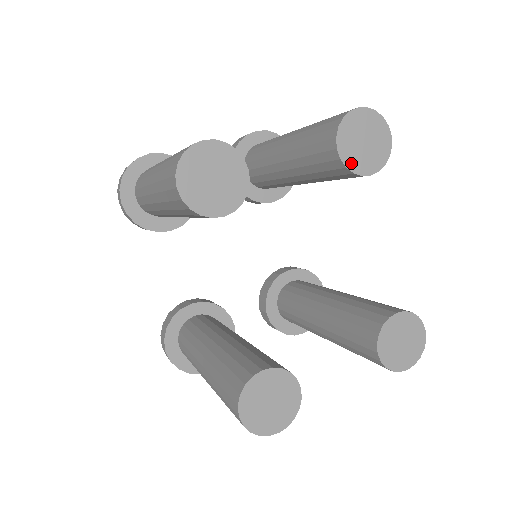
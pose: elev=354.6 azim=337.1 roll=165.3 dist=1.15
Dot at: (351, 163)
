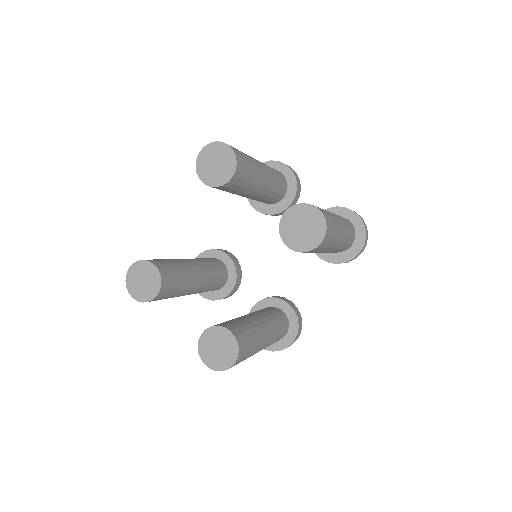
Dot at: (284, 229)
